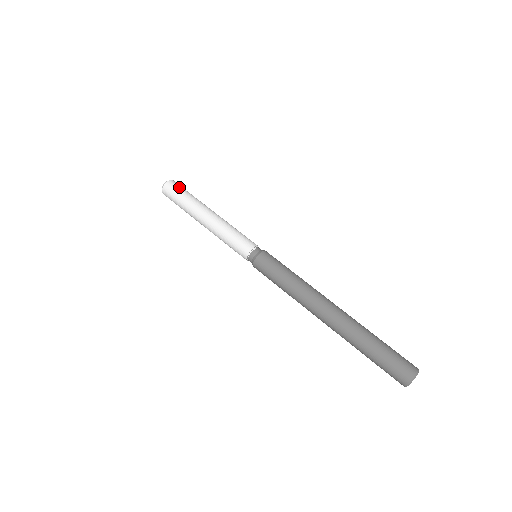
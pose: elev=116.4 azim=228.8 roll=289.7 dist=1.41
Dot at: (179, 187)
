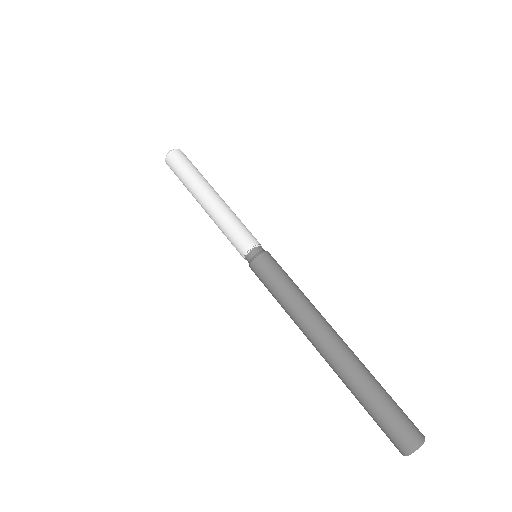
Dot at: (184, 159)
